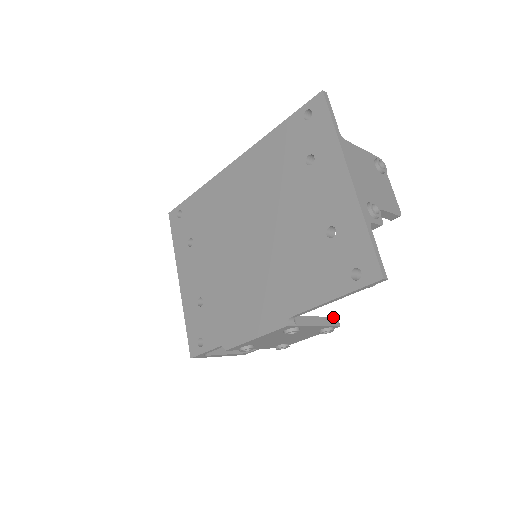
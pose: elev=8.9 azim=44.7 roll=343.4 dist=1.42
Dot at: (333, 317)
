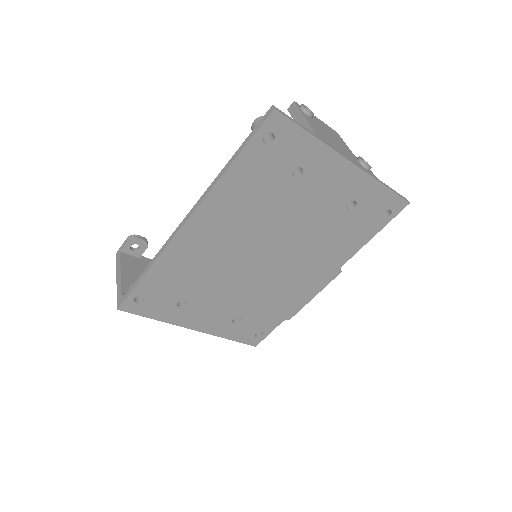
Dot at: occluded
